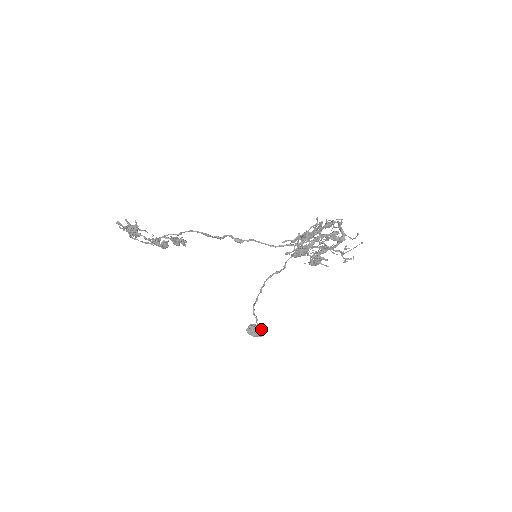
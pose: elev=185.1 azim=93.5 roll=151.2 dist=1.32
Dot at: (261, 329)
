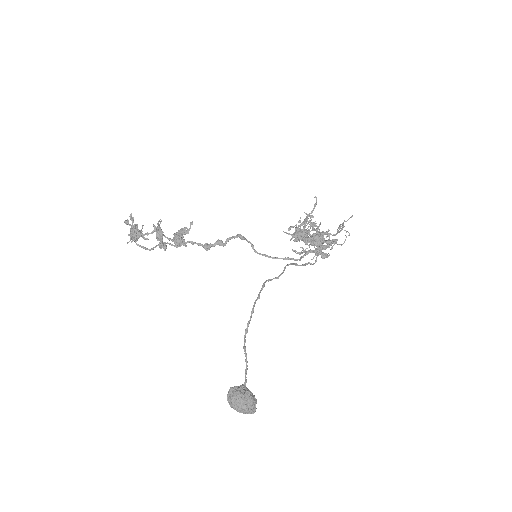
Dot at: (250, 393)
